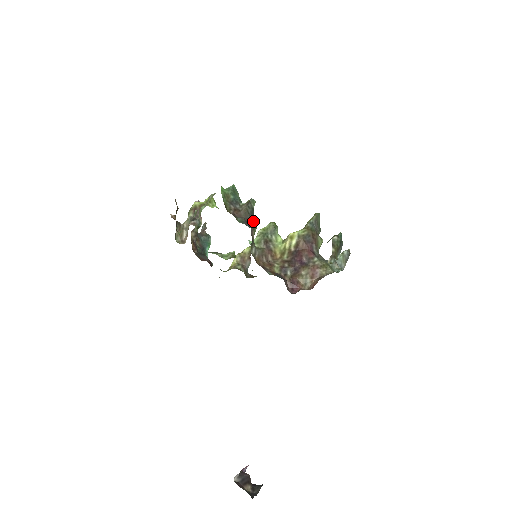
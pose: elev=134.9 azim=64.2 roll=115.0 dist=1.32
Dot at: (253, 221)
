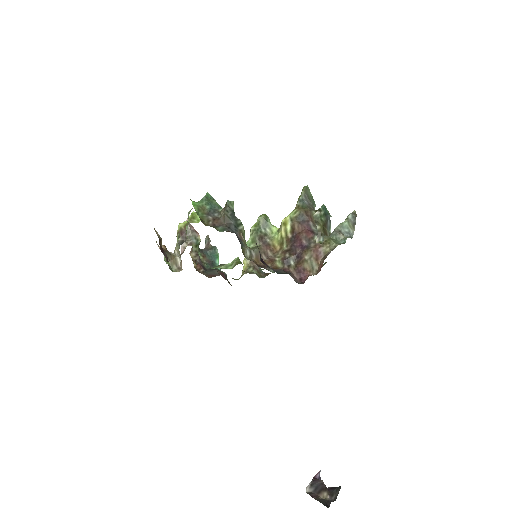
Dot at: (237, 223)
